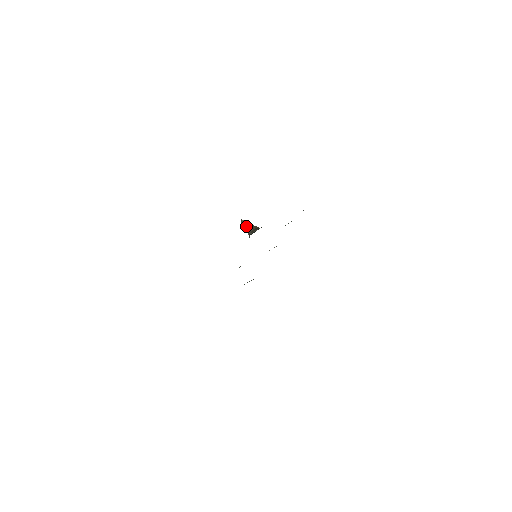
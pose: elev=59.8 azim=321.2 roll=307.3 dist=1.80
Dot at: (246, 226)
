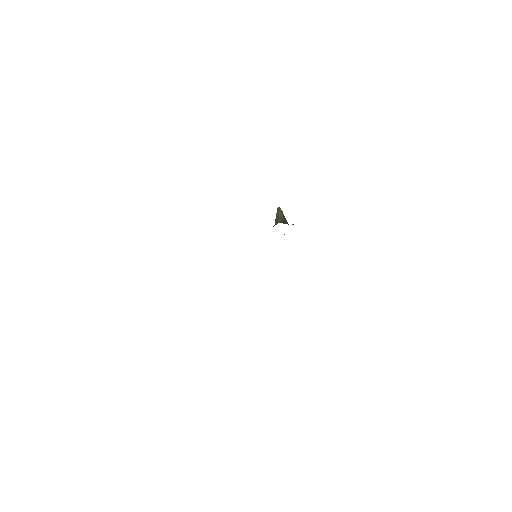
Dot at: (280, 214)
